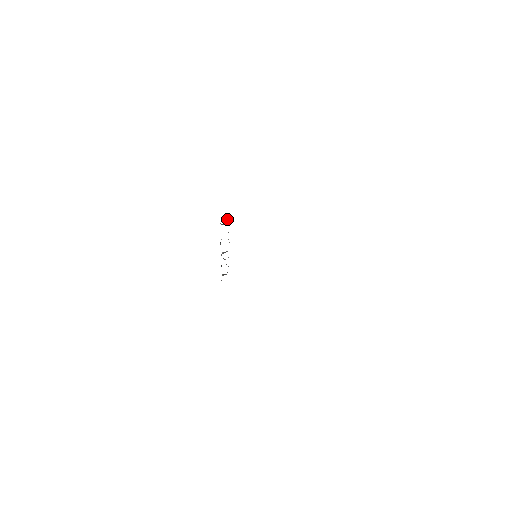
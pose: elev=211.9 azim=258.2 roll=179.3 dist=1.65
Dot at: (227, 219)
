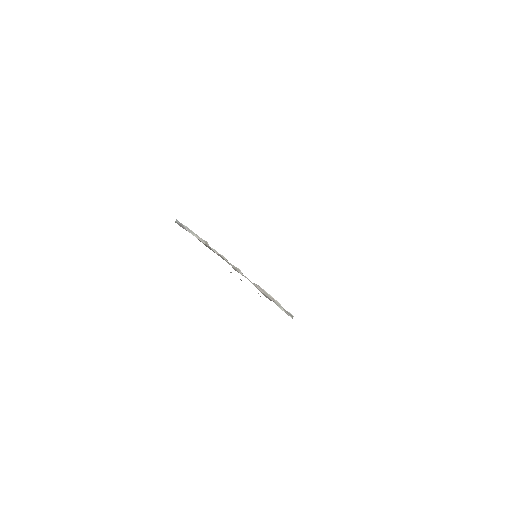
Dot at: (186, 226)
